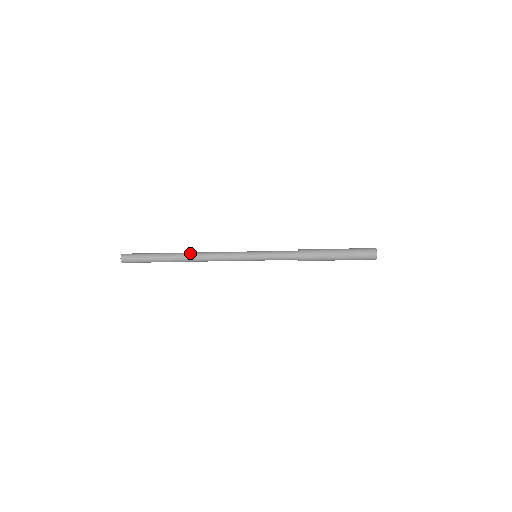
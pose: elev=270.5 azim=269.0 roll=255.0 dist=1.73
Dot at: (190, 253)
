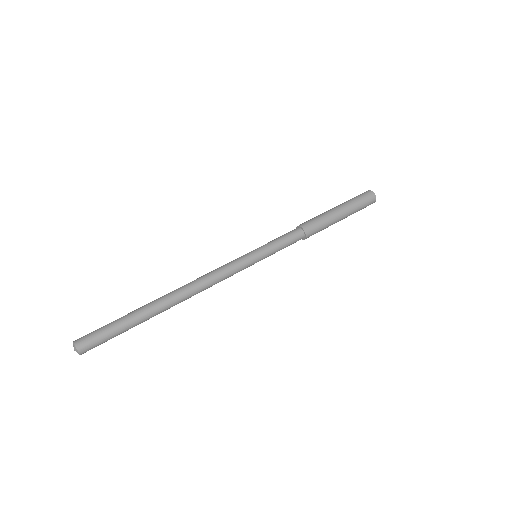
Dot at: (173, 291)
